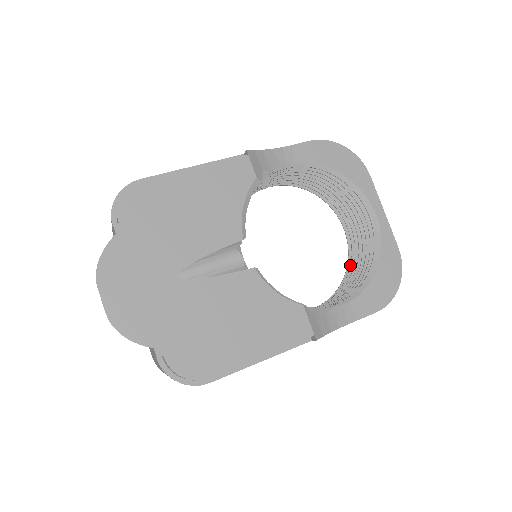
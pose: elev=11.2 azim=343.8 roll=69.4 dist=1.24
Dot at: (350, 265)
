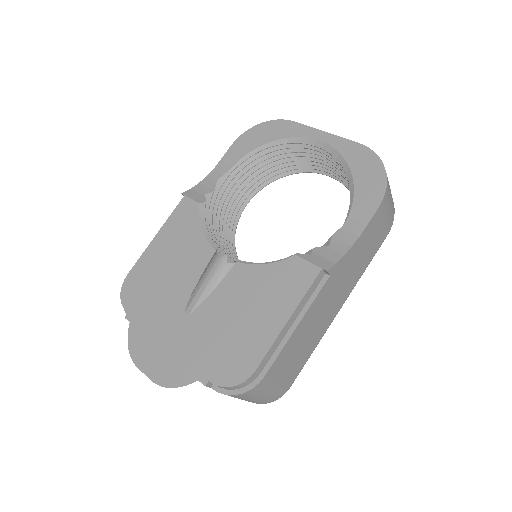
Dot at: occluded
